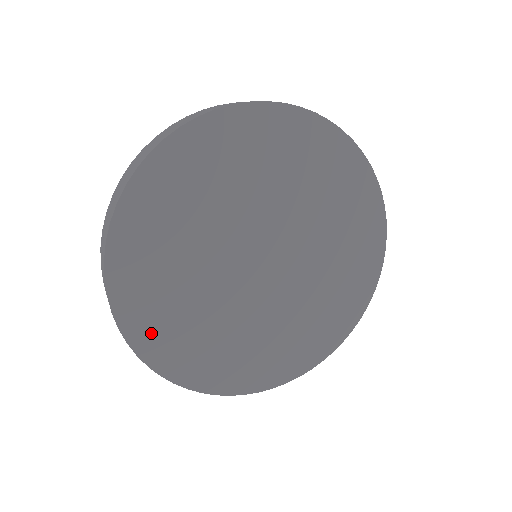
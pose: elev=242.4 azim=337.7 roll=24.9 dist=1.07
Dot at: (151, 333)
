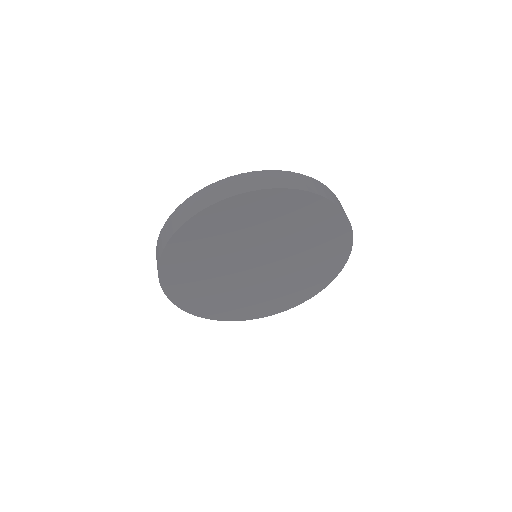
Dot at: (236, 314)
